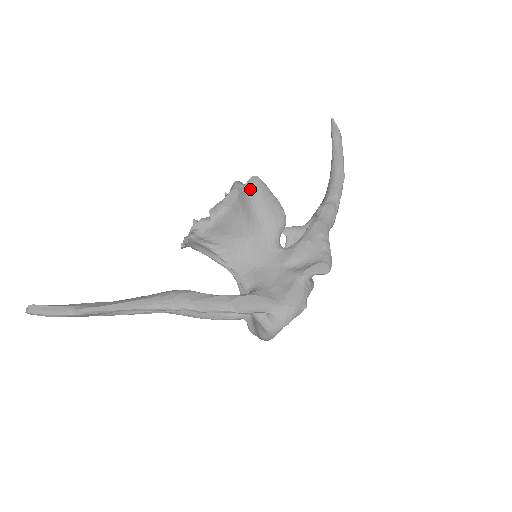
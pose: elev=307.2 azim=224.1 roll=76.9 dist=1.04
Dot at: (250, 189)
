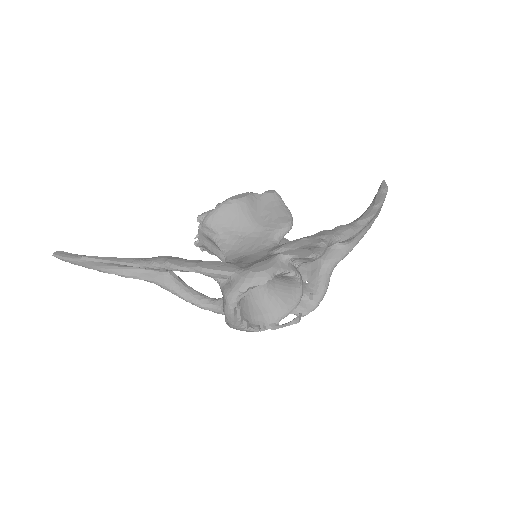
Dot at: (263, 197)
